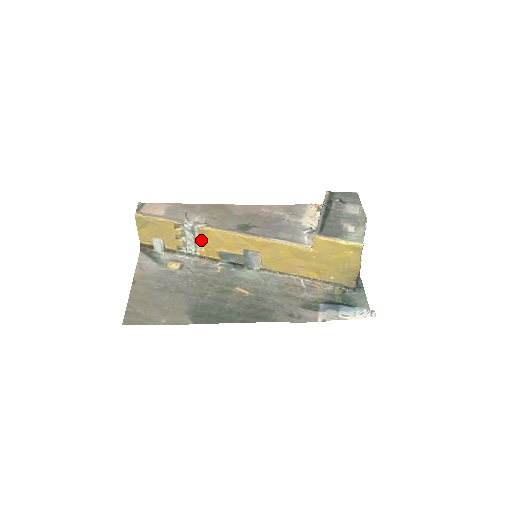
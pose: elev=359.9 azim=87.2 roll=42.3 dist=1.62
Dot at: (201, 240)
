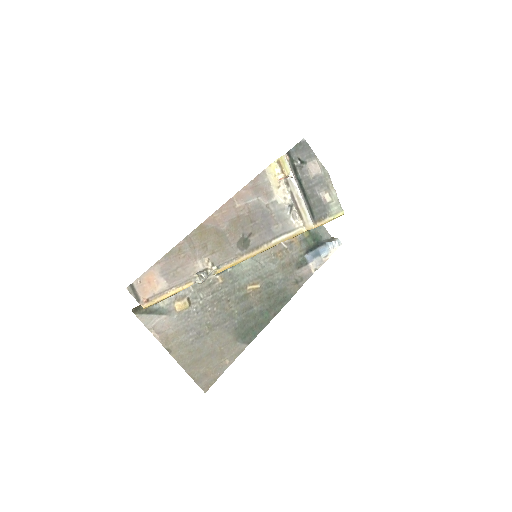
Dot at: occluded
